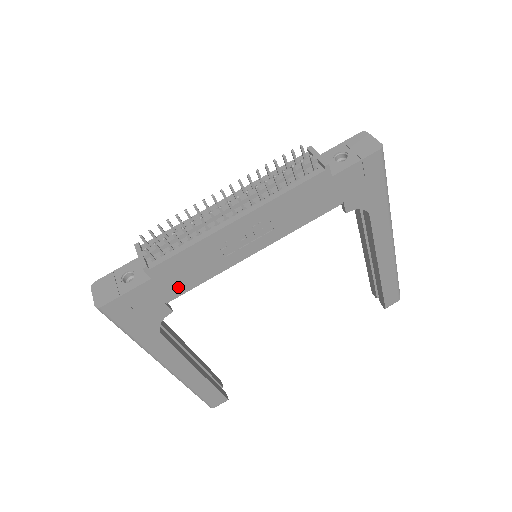
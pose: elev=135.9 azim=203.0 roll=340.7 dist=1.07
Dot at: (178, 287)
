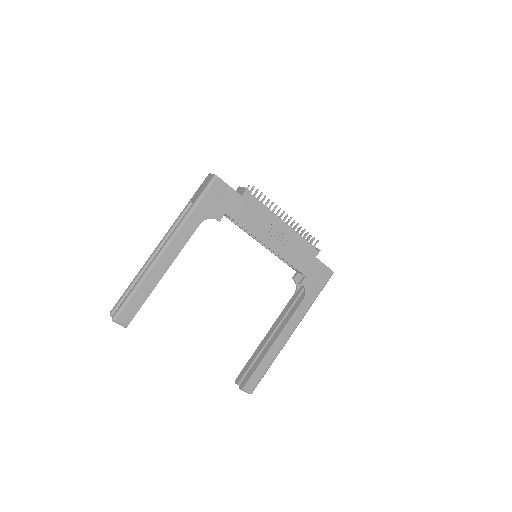
Dot at: (238, 215)
